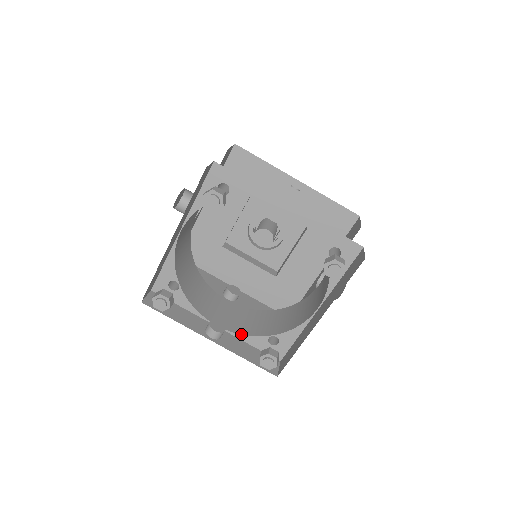
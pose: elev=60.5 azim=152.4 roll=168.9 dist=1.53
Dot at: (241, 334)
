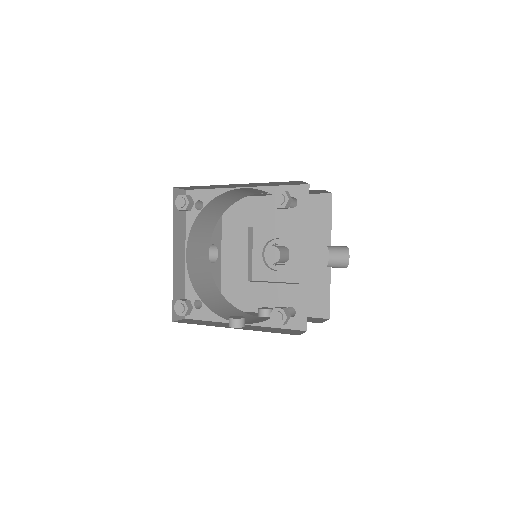
Dot at: (263, 321)
